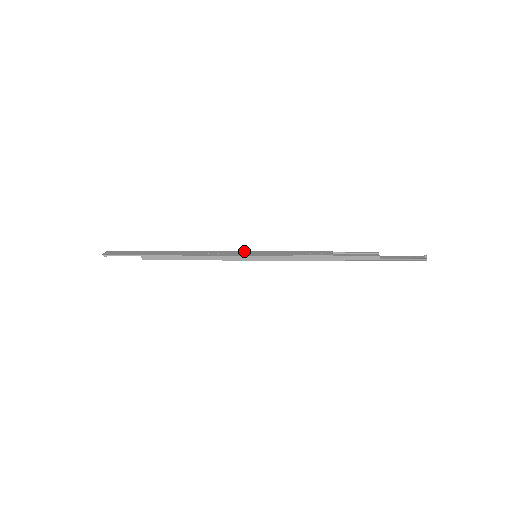
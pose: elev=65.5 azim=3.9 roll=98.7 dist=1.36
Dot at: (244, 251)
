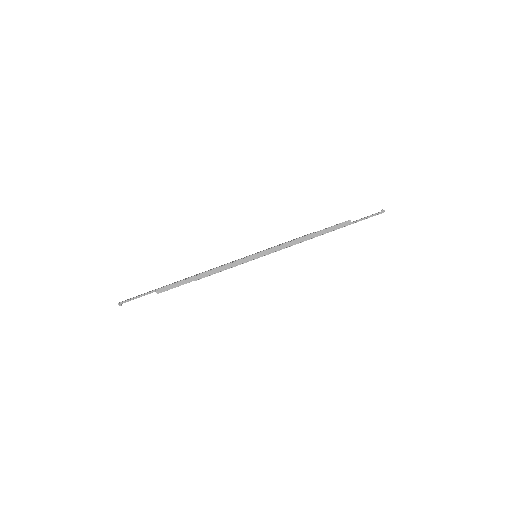
Dot at: occluded
